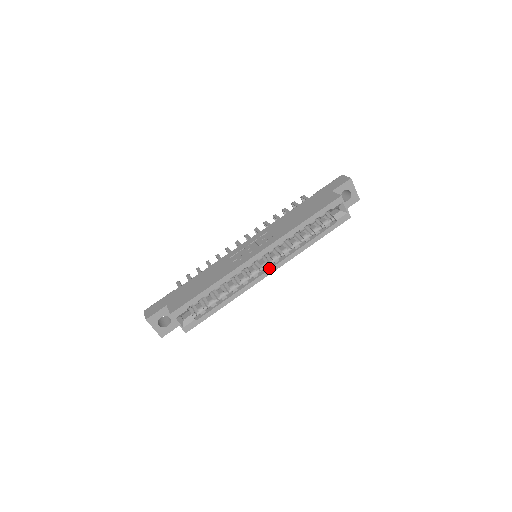
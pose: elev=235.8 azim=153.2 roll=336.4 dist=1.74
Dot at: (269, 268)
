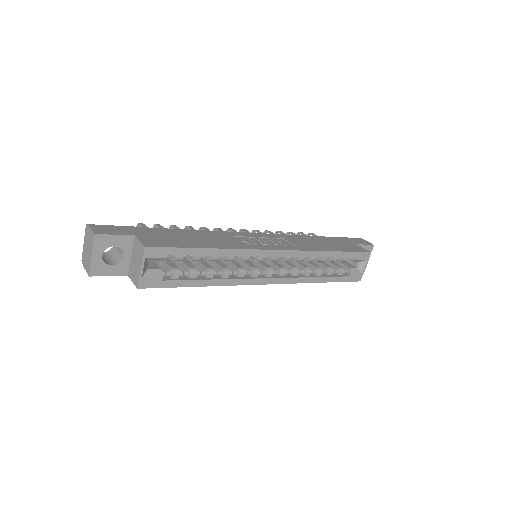
Dot at: (272, 276)
